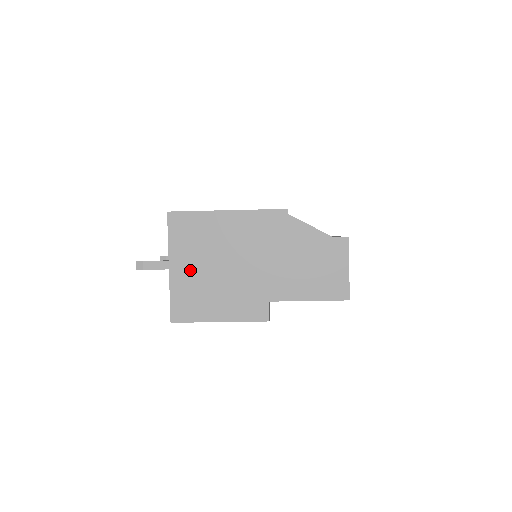
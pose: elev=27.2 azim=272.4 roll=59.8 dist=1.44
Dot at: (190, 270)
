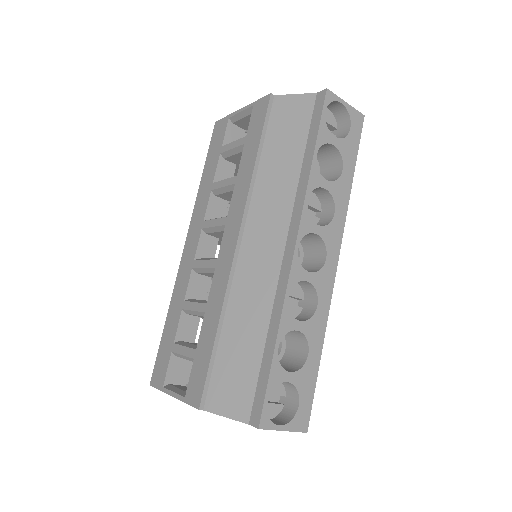
Dot at: occluded
